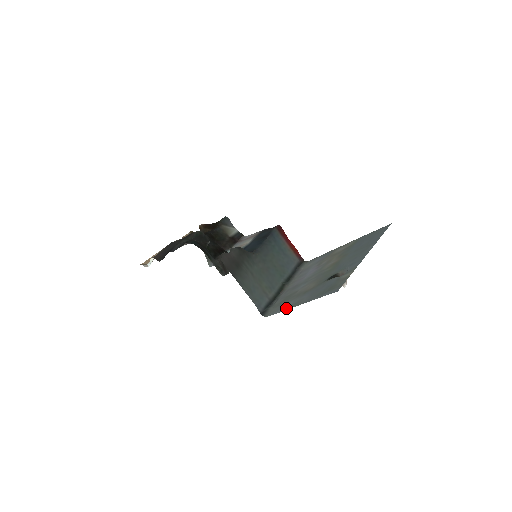
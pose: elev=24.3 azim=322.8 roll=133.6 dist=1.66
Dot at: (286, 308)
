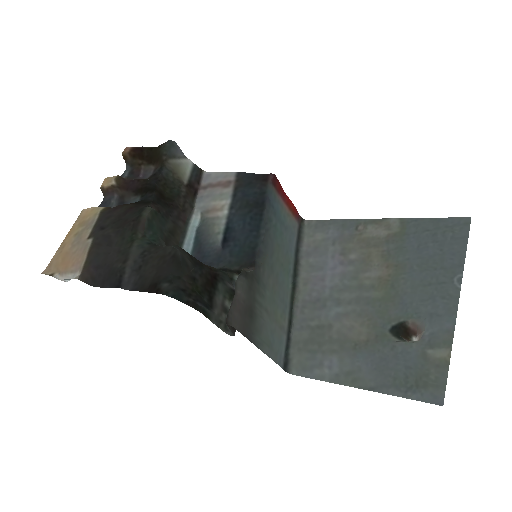
Dot at: (331, 377)
